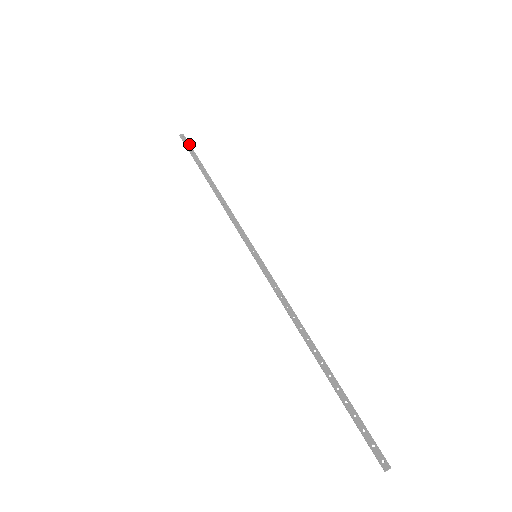
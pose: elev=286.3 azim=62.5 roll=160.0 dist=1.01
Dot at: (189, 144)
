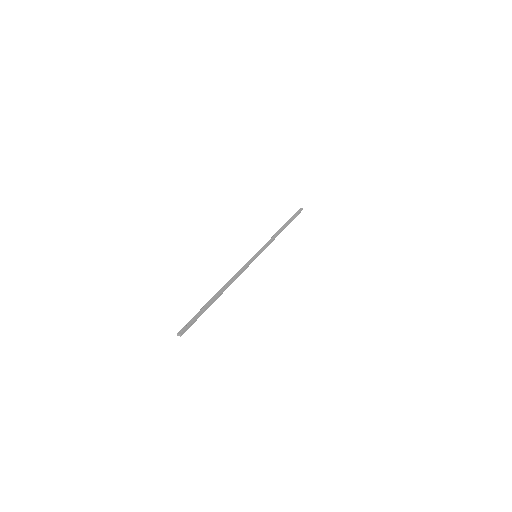
Dot at: (299, 212)
